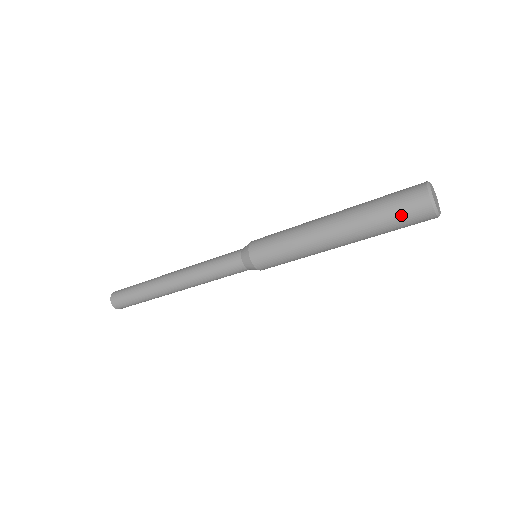
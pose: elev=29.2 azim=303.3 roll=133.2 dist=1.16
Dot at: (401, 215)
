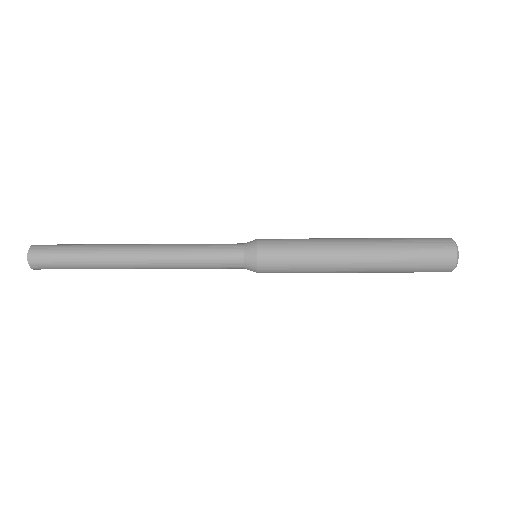
Dot at: (427, 266)
